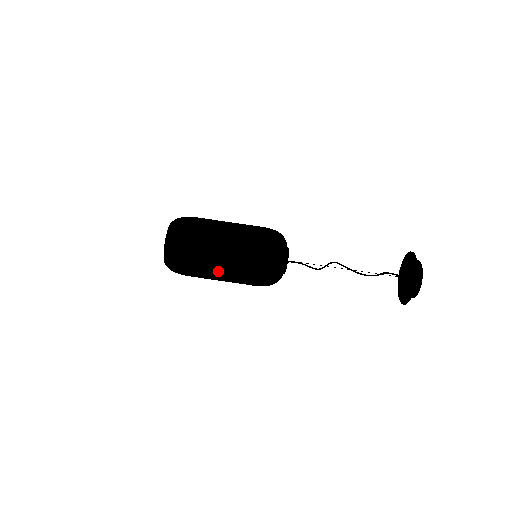
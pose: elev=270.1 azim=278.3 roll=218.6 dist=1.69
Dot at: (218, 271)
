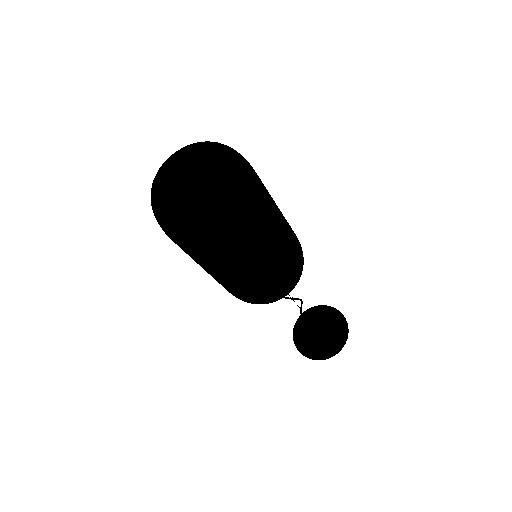
Dot at: (202, 267)
